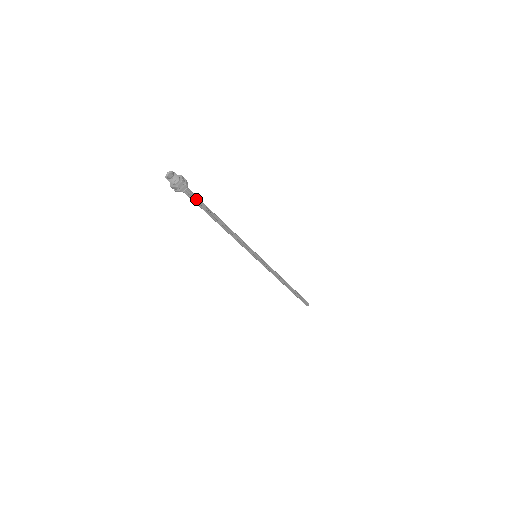
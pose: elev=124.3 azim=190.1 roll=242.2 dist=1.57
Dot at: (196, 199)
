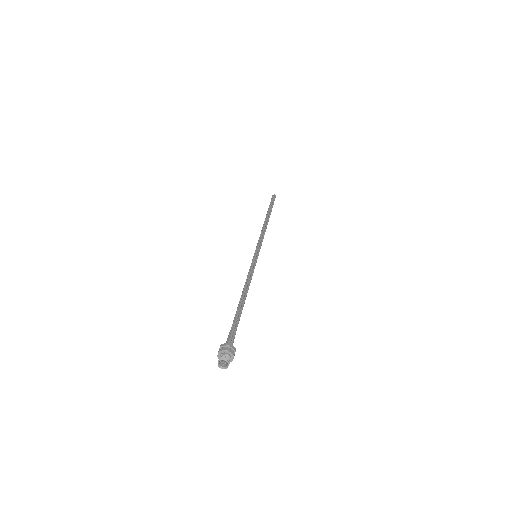
Dot at: (235, 333)
